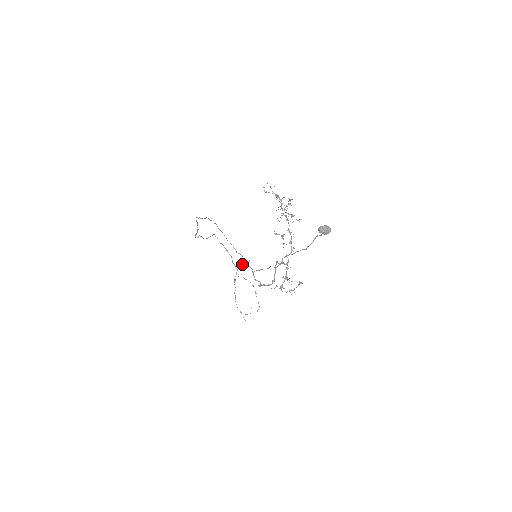
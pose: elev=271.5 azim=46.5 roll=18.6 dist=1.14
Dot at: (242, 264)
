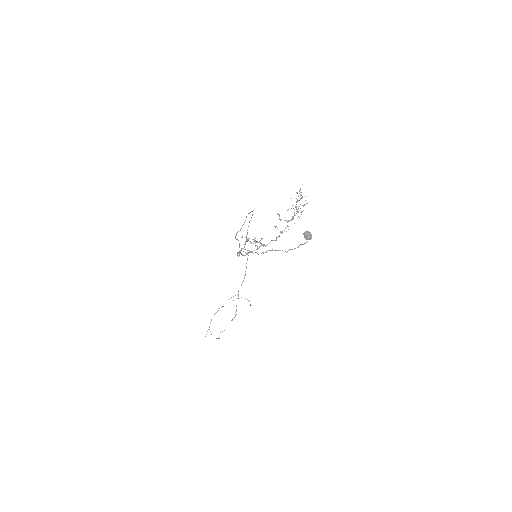
Dot at: occluded
